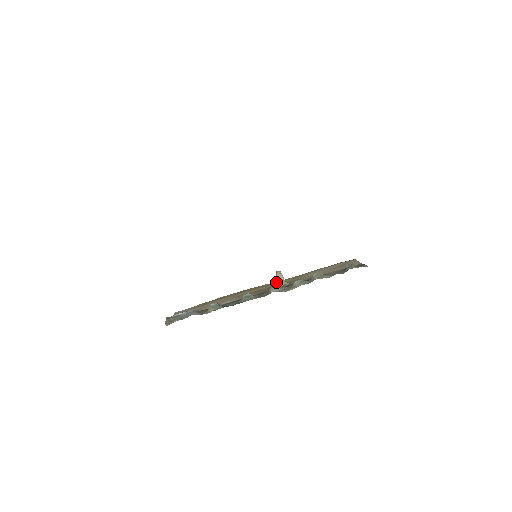
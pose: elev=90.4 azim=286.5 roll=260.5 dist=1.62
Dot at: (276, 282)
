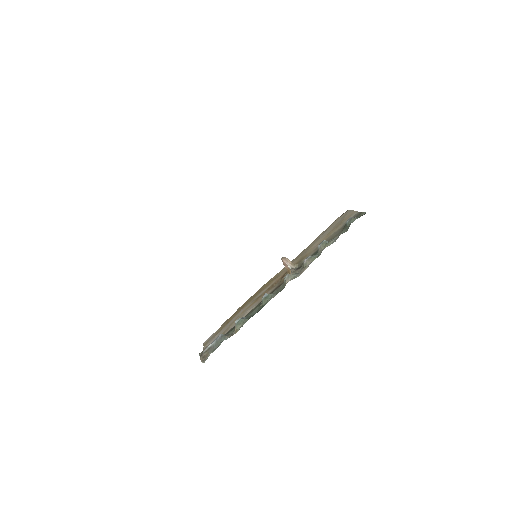
Dot at: (285, 268)
